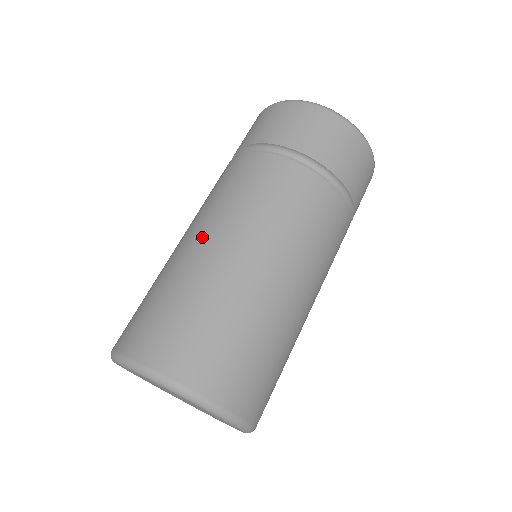
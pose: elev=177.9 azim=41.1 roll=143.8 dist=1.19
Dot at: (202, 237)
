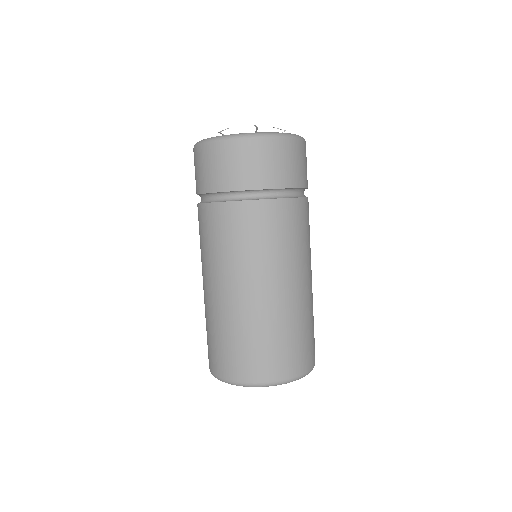
Dot at: (205, 284)
